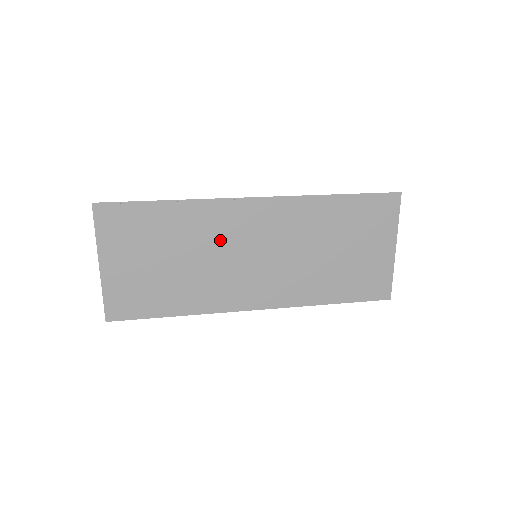
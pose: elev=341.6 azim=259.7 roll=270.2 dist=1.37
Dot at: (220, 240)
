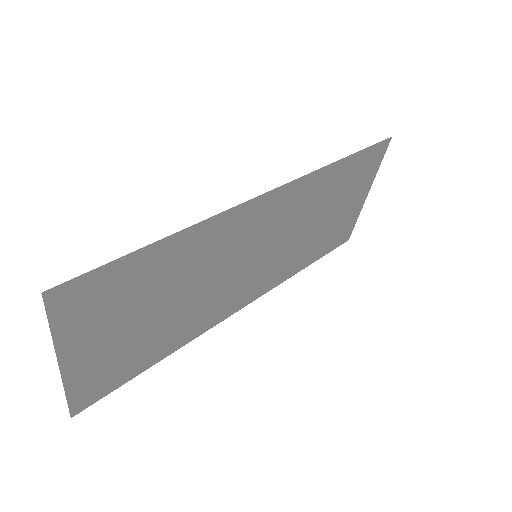
Dot at: (223, 257)
